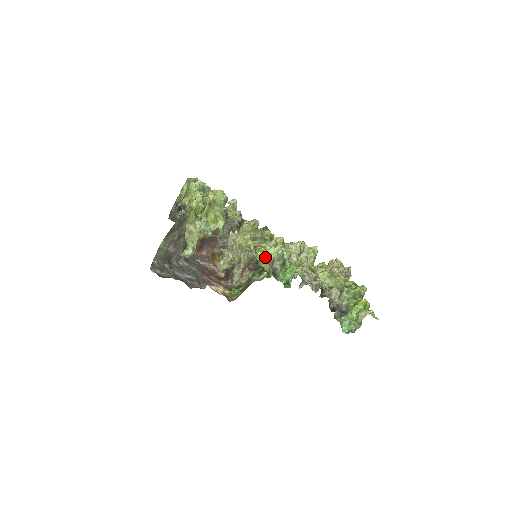
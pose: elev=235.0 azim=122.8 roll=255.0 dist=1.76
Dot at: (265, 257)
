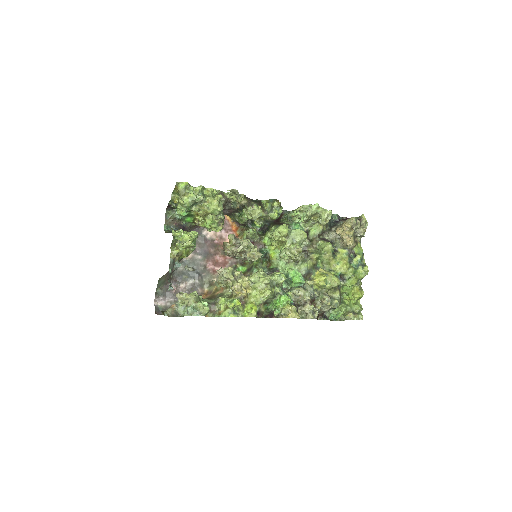
Dot at: (269, 238)
